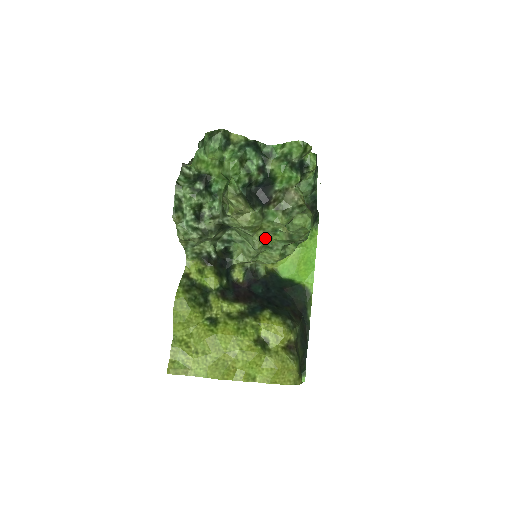
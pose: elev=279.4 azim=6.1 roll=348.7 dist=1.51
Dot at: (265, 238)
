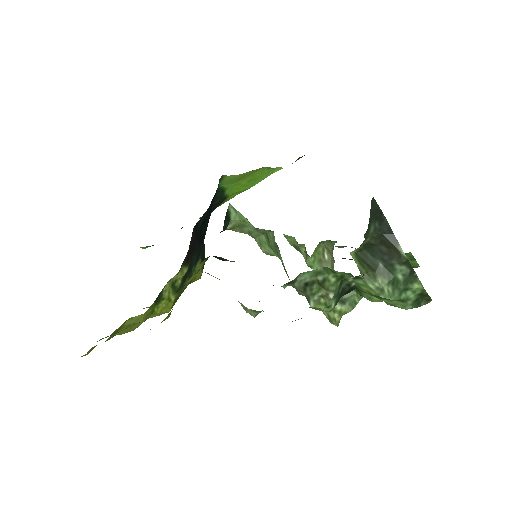
Dot at: occluded
